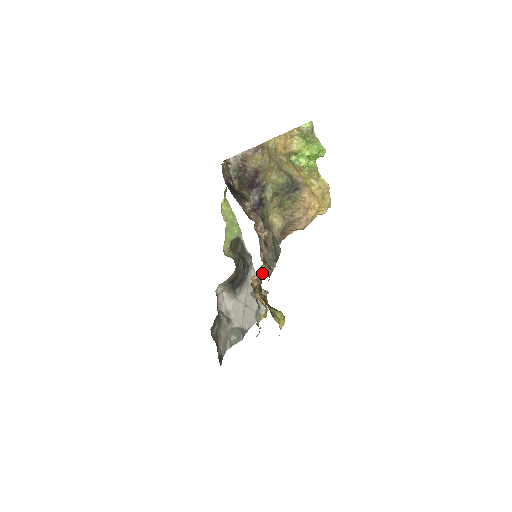
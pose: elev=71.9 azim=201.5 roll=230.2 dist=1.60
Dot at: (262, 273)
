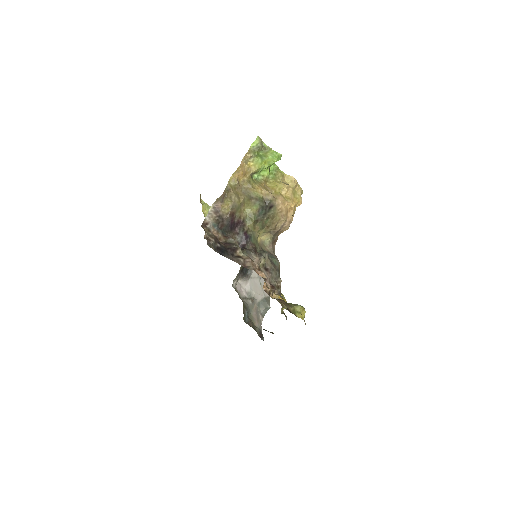
Dot at: occluded
